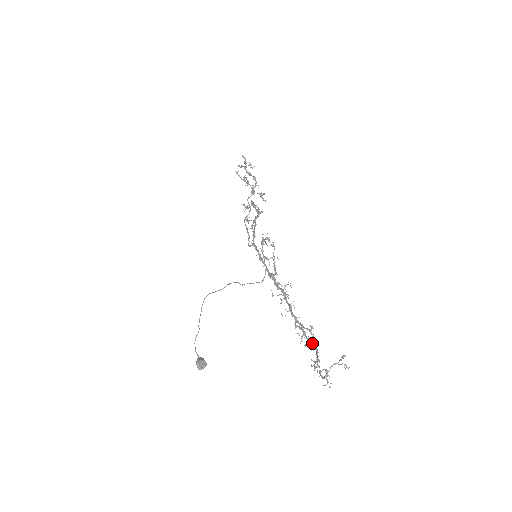
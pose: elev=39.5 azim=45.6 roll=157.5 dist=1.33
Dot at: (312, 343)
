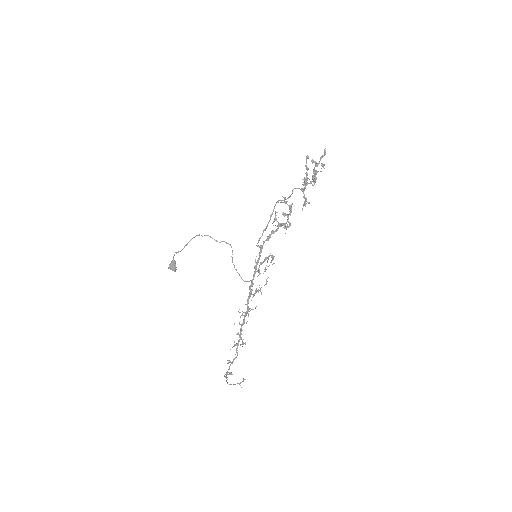
Dot at: (240, 345)
